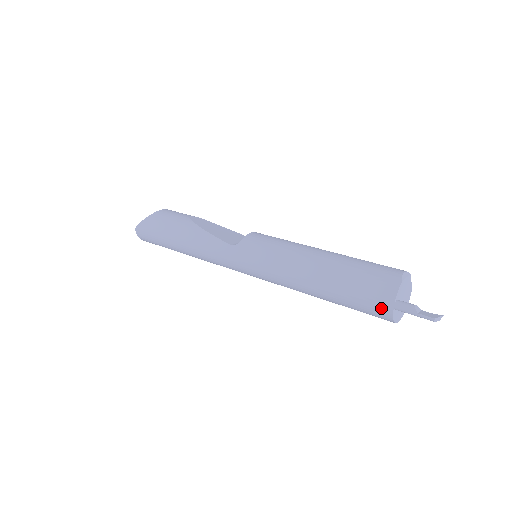
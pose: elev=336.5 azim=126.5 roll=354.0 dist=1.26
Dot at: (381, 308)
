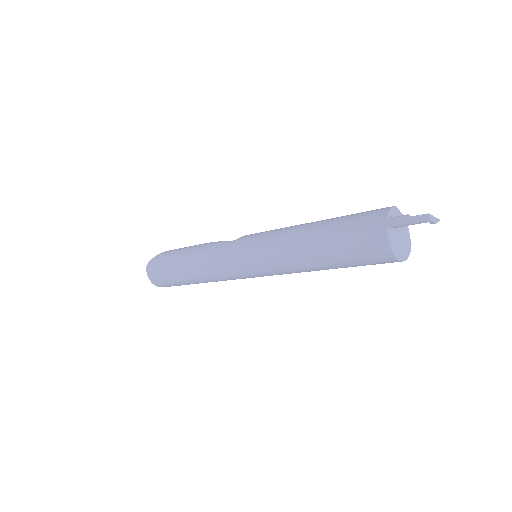
Dot at: (374, 229)
